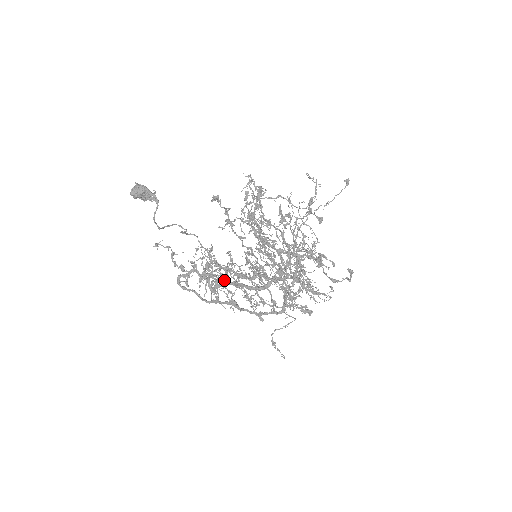
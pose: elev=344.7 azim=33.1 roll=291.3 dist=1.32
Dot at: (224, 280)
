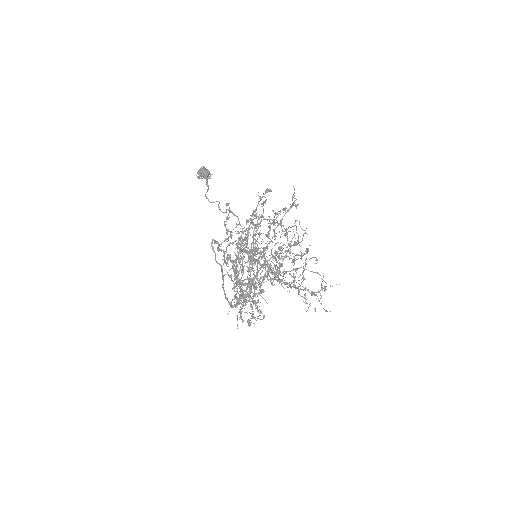
Dot at: (230, 260)
